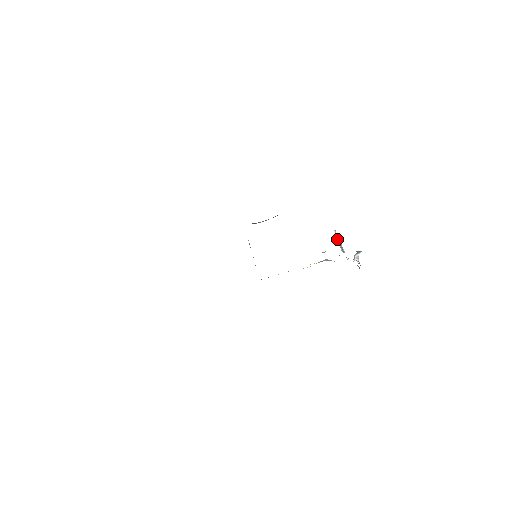
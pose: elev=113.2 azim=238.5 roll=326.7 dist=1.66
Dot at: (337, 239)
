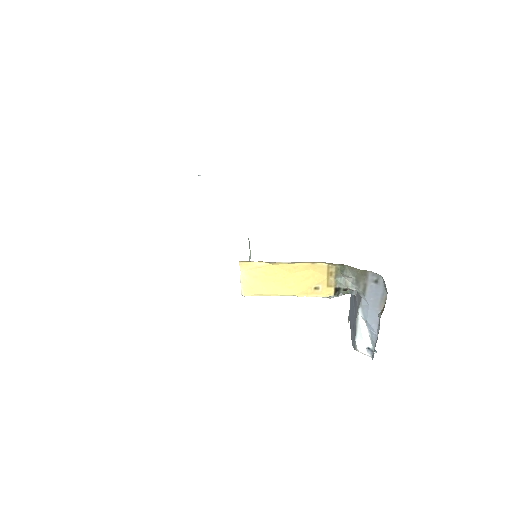
Dot at: (350, 321)
